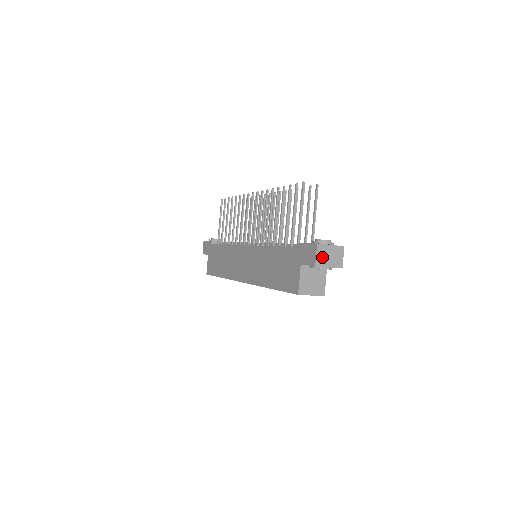
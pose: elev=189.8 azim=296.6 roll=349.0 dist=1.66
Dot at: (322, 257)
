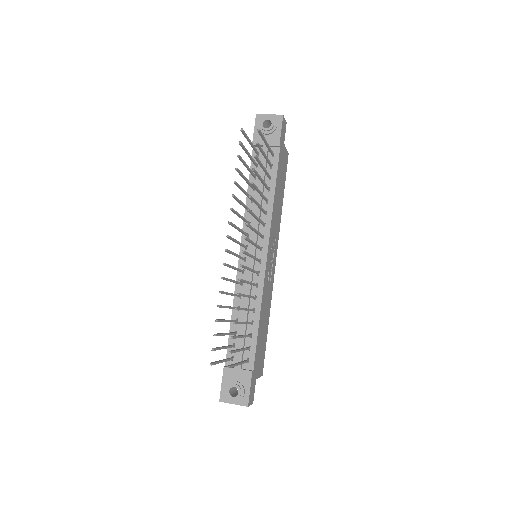
Dot at: occluded
